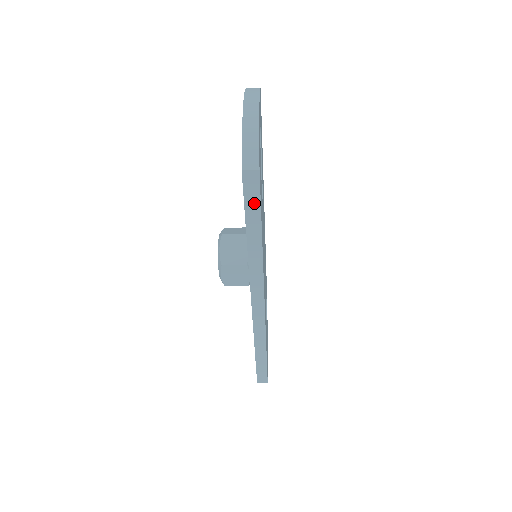
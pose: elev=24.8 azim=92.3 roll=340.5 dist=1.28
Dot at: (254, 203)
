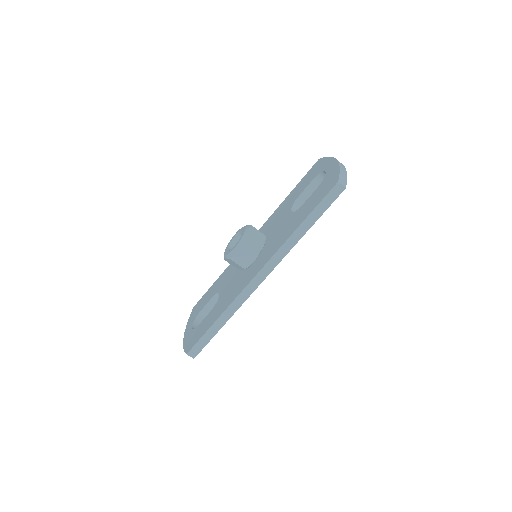
Dot at: (325, 205)
